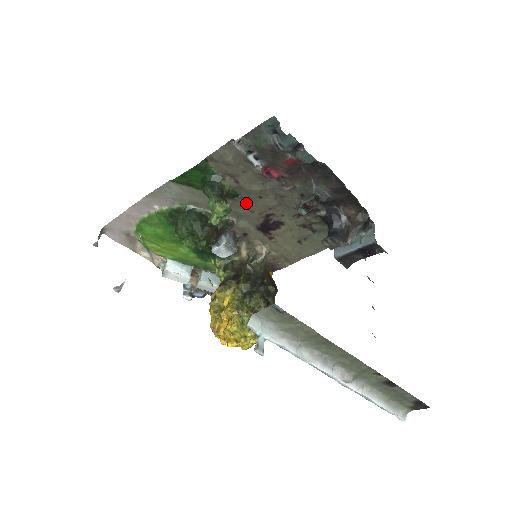
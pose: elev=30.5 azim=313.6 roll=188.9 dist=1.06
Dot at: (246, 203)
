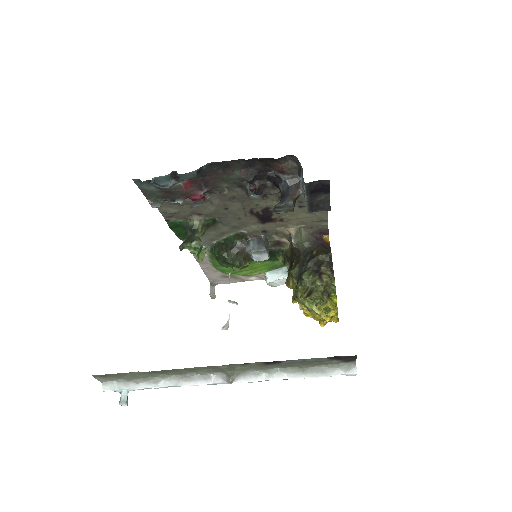
Dot at: (227, 218)
